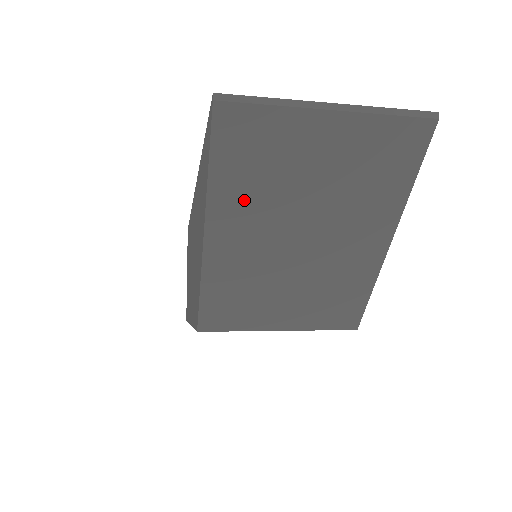
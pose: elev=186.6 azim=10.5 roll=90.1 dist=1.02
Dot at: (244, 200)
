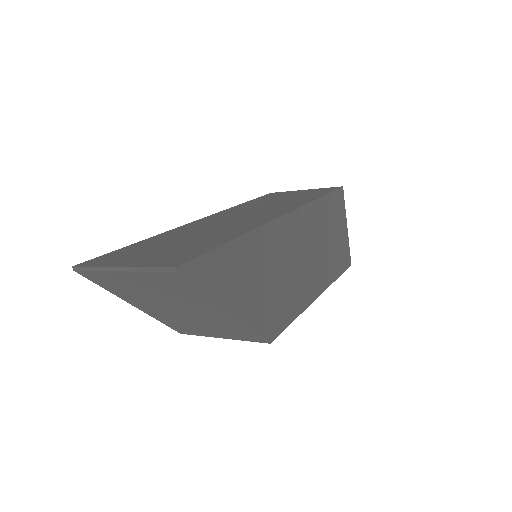
Dot at: (131, 296)
